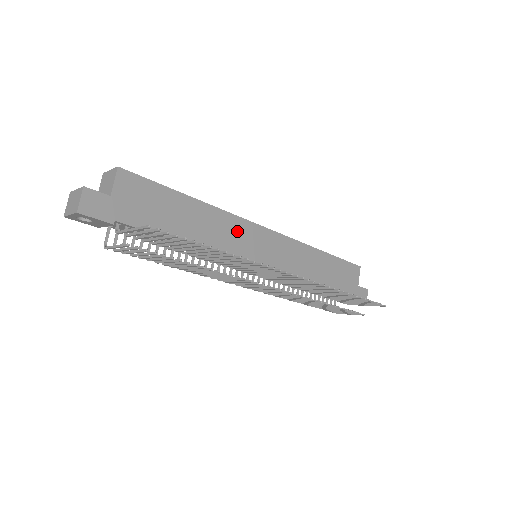
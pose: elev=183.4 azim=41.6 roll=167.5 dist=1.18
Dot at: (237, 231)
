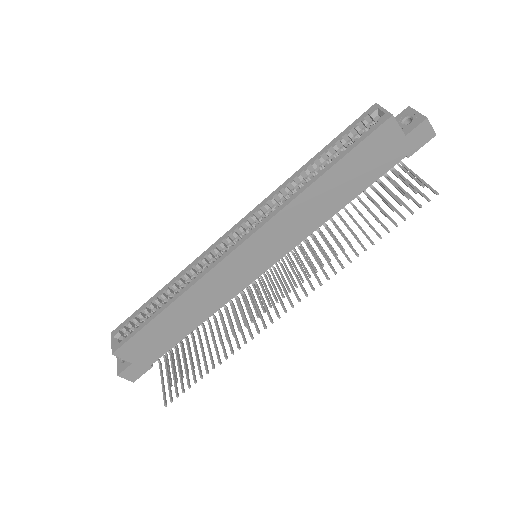
Dot at: (219, 280)
